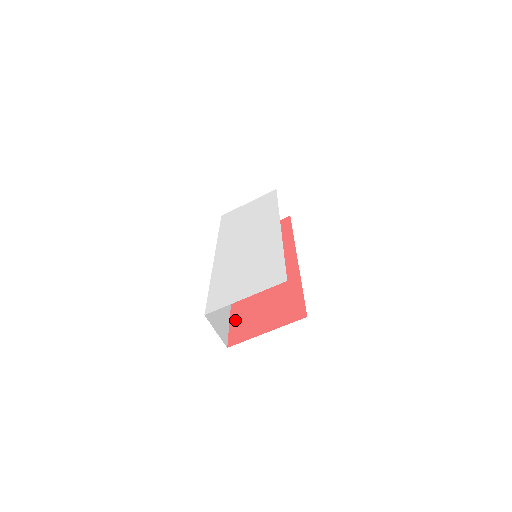
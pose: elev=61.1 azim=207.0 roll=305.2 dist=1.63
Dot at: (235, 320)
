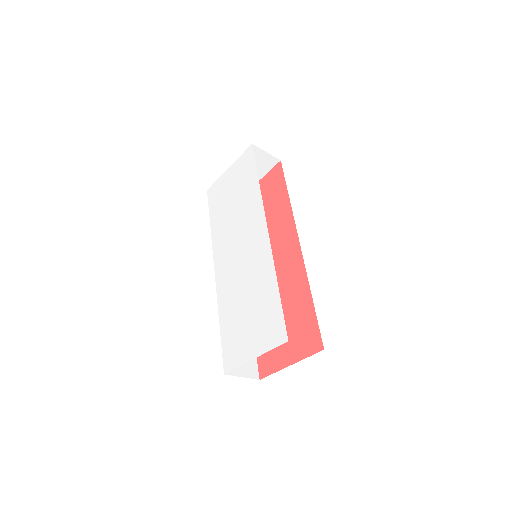
Dot at: occluded
